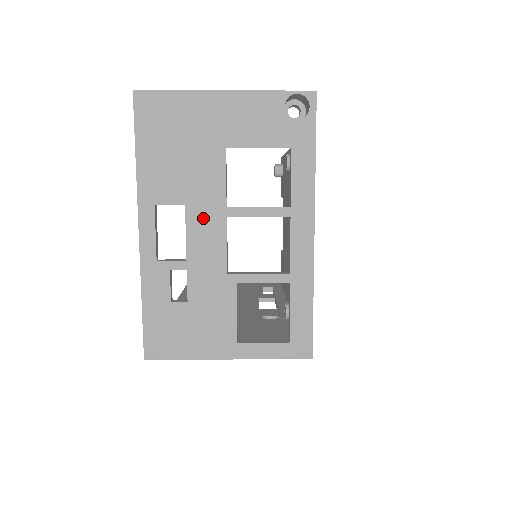
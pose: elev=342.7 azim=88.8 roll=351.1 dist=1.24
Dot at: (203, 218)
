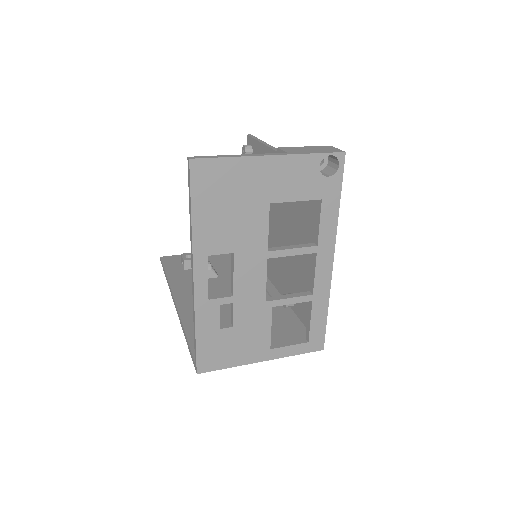
Dot at: (248, 262)
